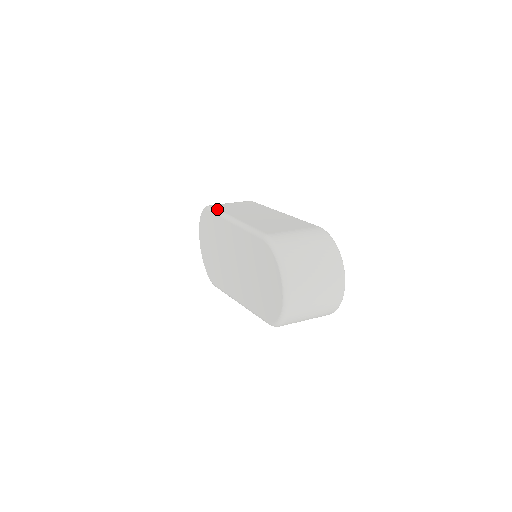
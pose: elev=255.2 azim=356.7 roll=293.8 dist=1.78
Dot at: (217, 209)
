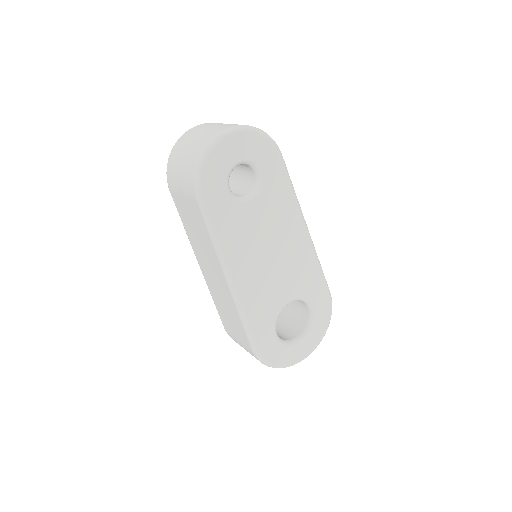
Dot at: occluded
